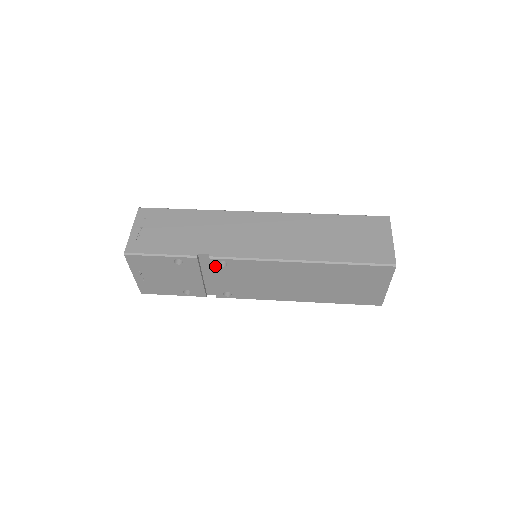
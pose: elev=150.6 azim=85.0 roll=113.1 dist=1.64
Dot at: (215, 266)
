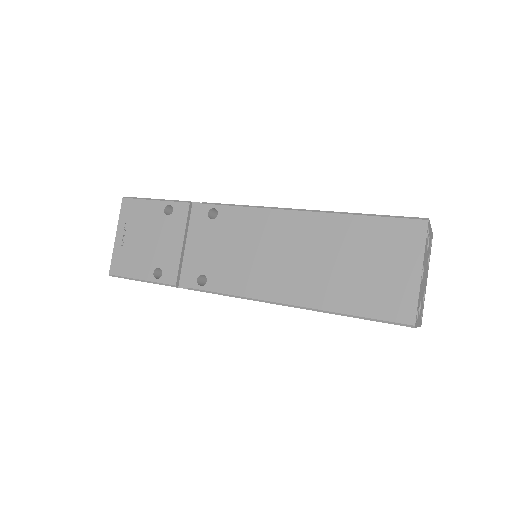
Dot at: (204, 219)
